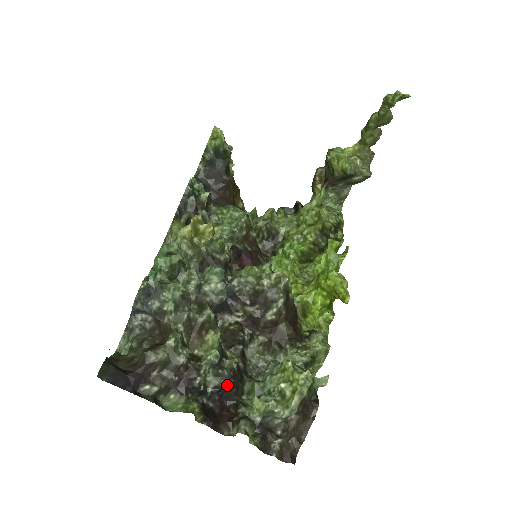
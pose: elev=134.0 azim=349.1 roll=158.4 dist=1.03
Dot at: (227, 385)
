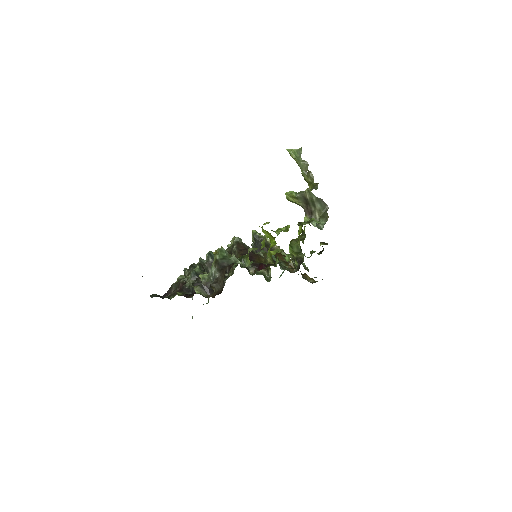
Dot at: (198, 282)
